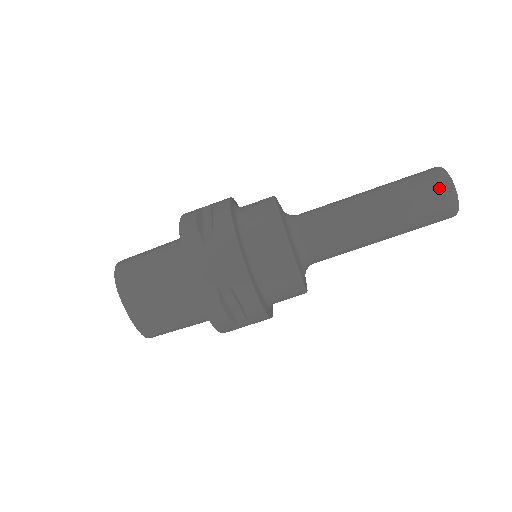
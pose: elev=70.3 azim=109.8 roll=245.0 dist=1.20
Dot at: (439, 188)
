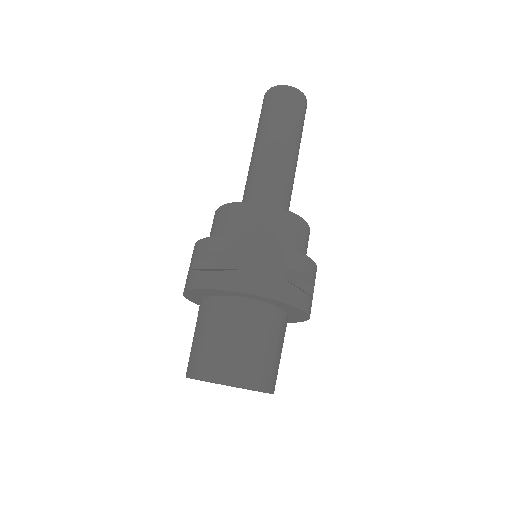
Dot at: (262, 104)
